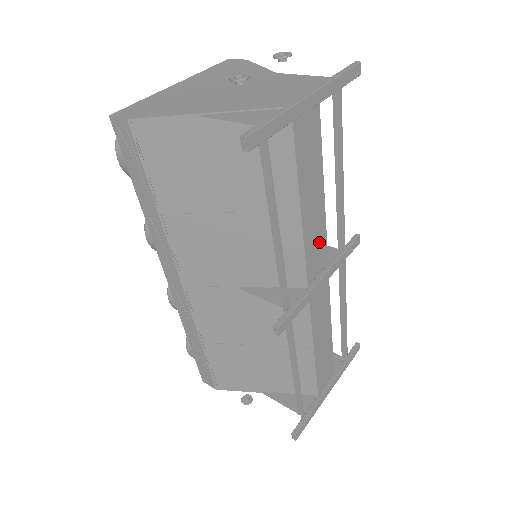
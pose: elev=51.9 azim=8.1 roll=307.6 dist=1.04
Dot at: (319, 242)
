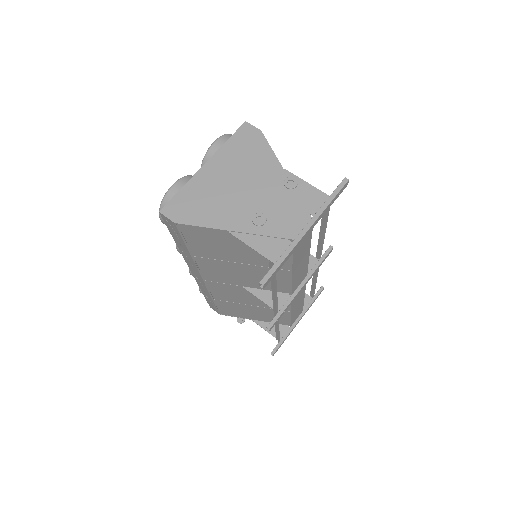
Dot at: (302, 272)
